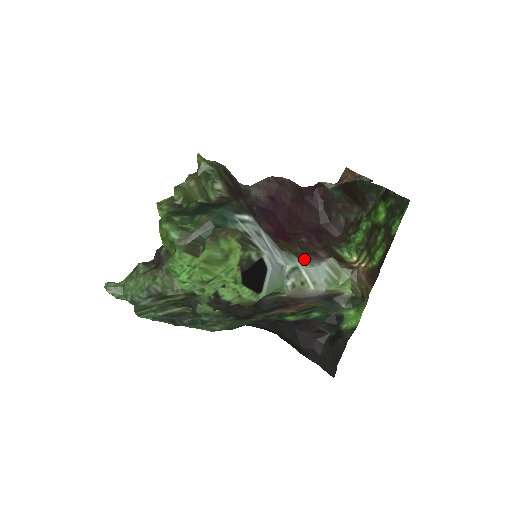
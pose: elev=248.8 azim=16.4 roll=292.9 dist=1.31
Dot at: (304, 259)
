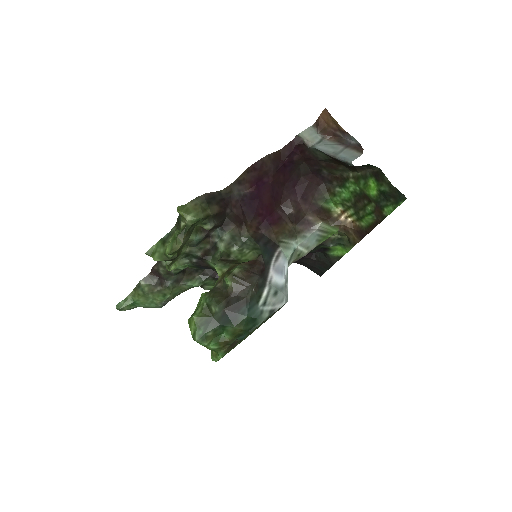
Dot at: (297, 234)
